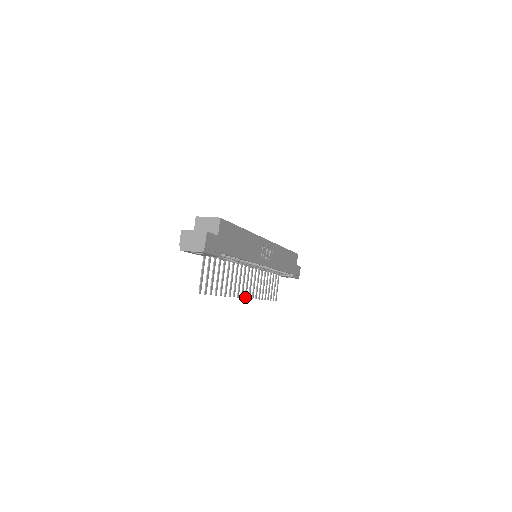
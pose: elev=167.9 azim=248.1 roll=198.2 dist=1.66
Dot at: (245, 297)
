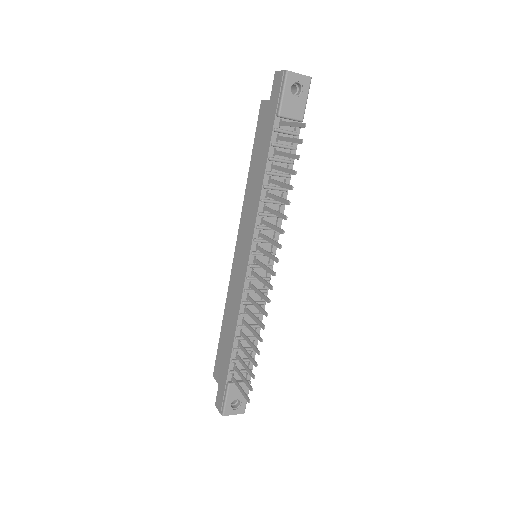
Dot at: (275, 272)
